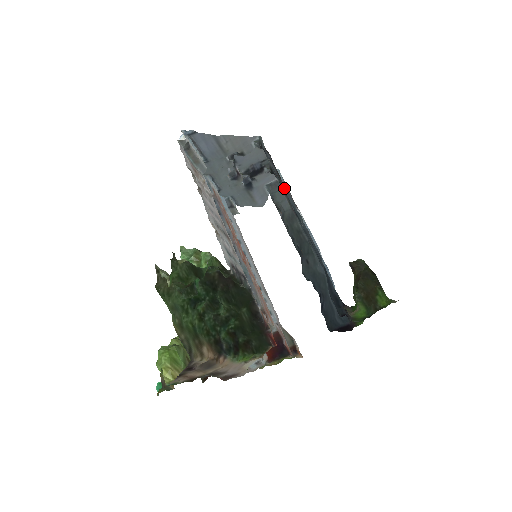
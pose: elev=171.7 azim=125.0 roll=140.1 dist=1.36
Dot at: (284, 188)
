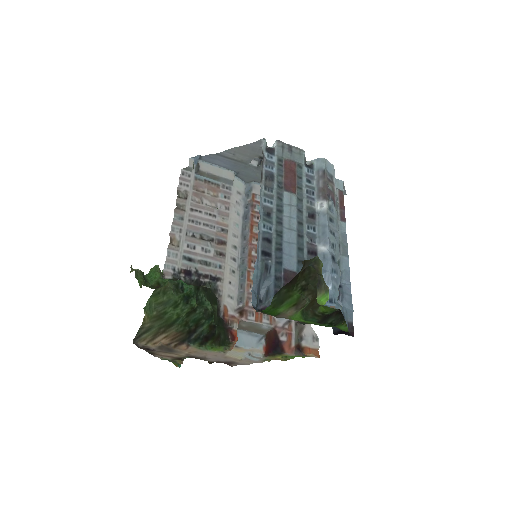
Dot at: (262, 189)
